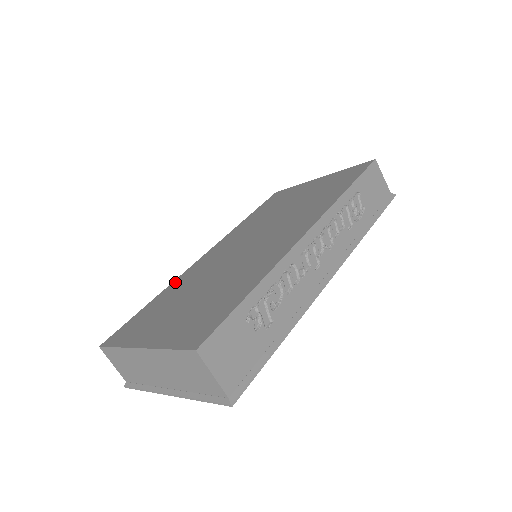
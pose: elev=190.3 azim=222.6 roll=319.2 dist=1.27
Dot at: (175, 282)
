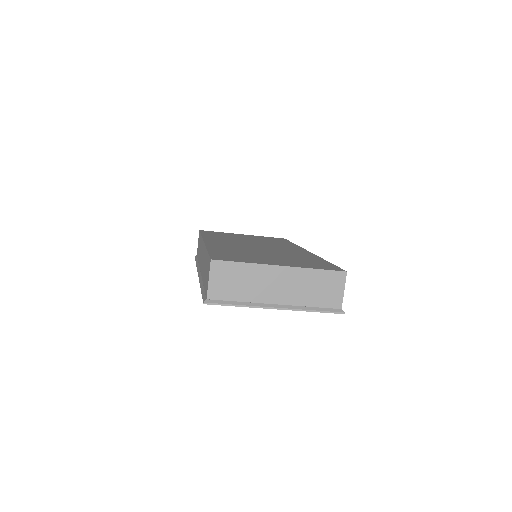
Dot at: (211, 247)
